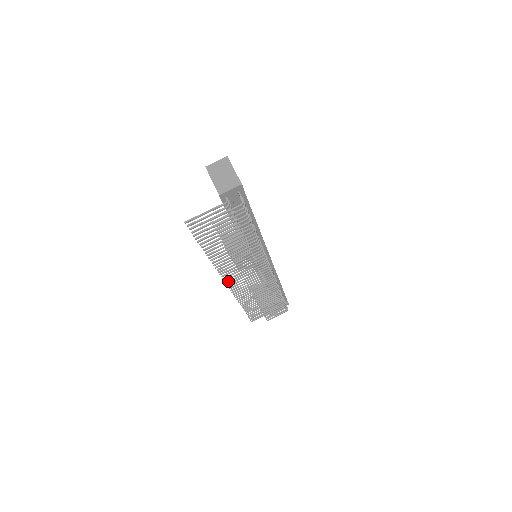
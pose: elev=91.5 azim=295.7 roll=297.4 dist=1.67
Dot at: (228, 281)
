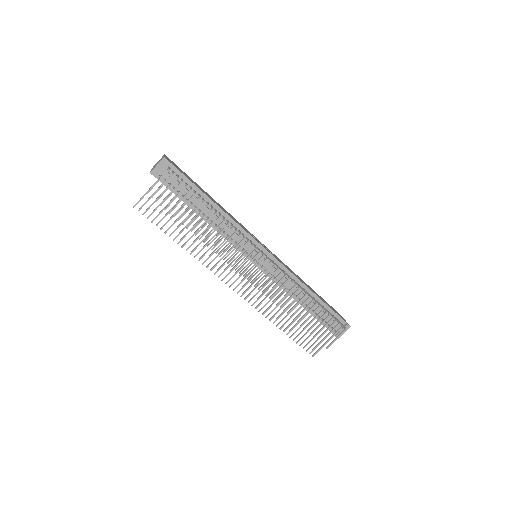
Dot at: (231, 284)
